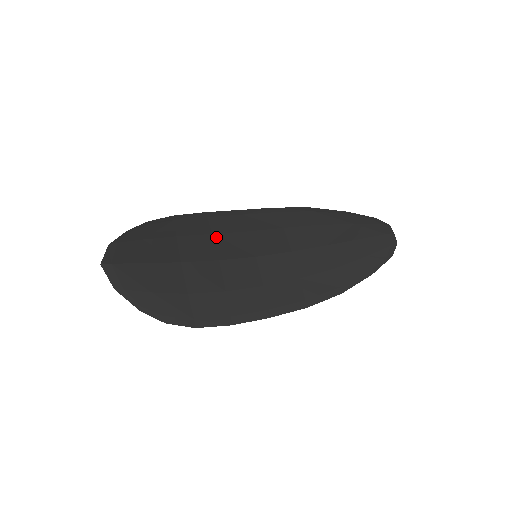
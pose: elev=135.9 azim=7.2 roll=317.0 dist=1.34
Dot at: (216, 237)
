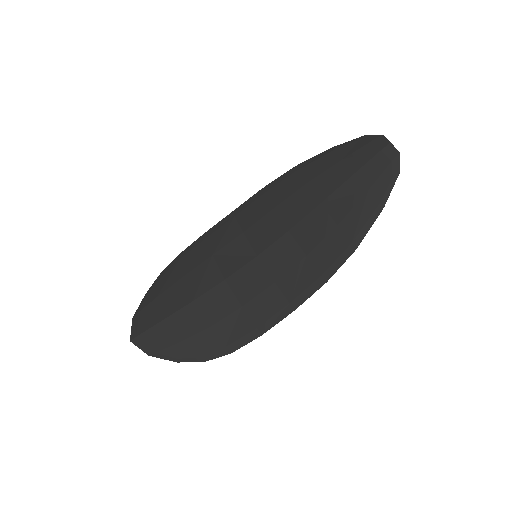
Dot at: (216, 256)
